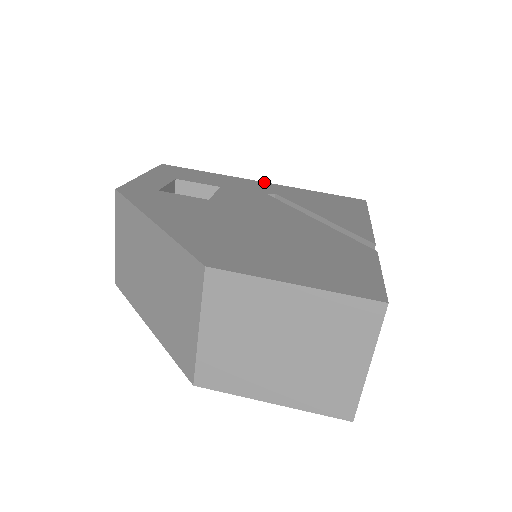
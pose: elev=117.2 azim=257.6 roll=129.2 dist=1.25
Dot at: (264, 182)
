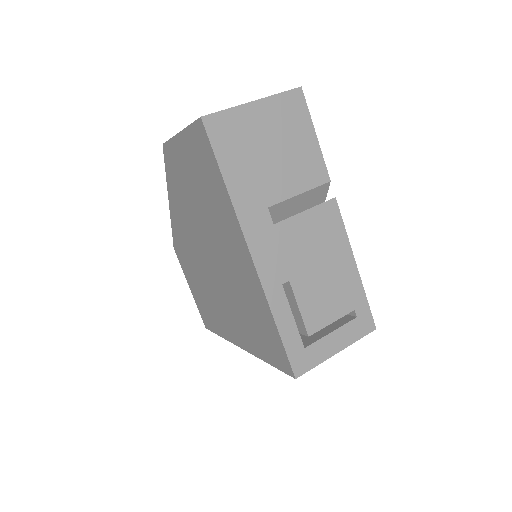
Dot at: occluded
